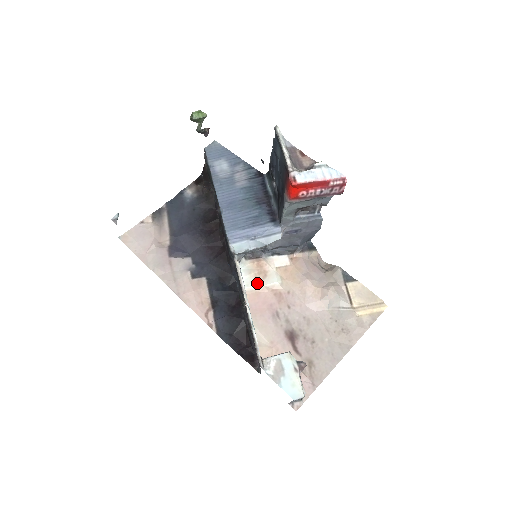
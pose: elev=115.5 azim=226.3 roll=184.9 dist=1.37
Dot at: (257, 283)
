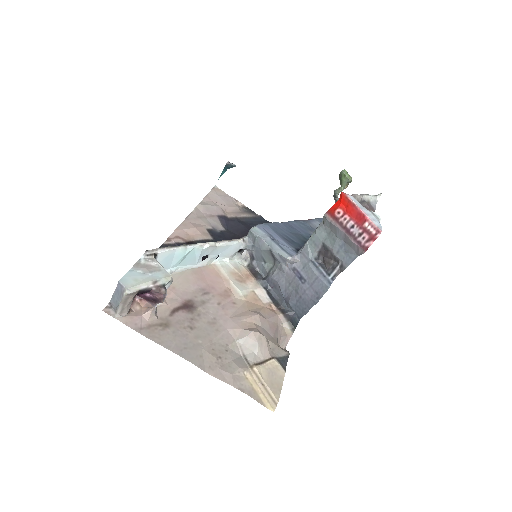
Dot at: (229, 274)
